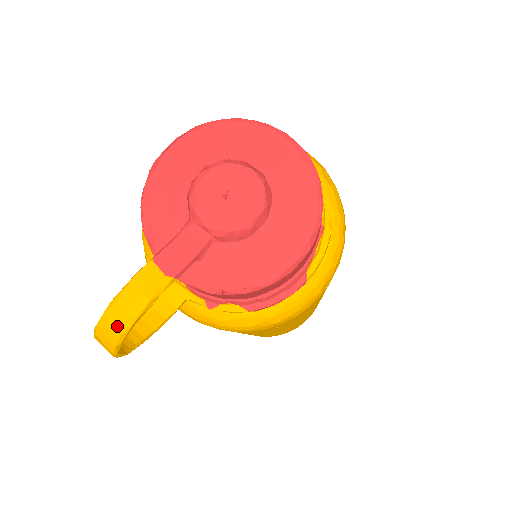
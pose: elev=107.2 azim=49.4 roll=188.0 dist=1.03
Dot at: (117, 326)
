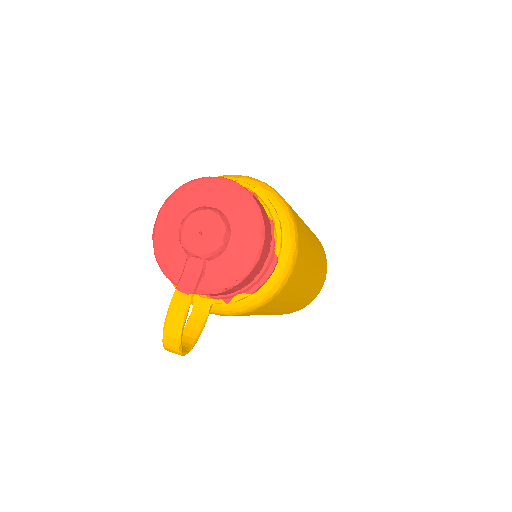
Dot at: (174, 336)
